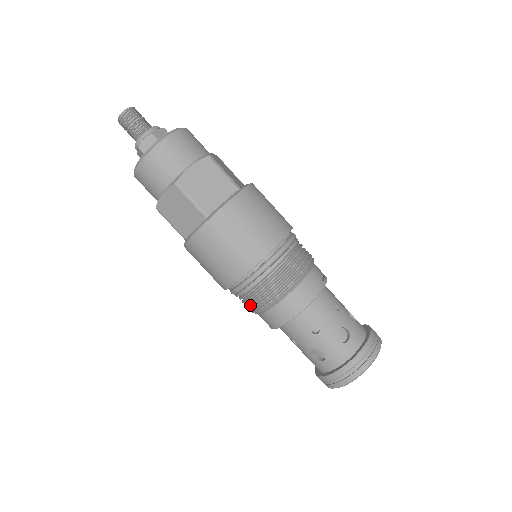
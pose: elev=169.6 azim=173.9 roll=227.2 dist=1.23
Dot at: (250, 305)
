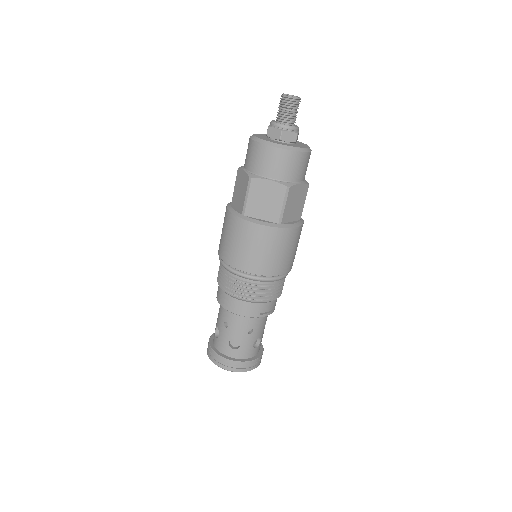
Dot at: occluded
